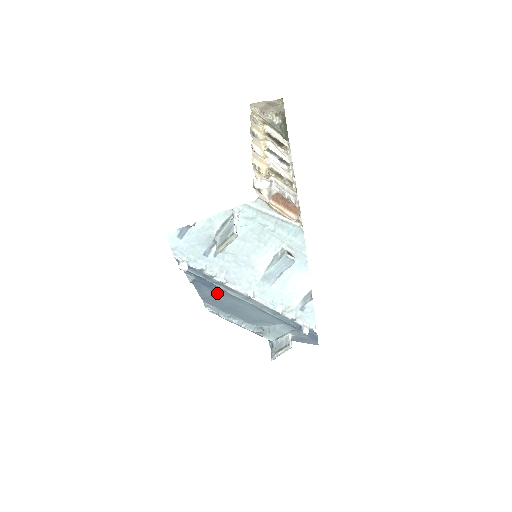
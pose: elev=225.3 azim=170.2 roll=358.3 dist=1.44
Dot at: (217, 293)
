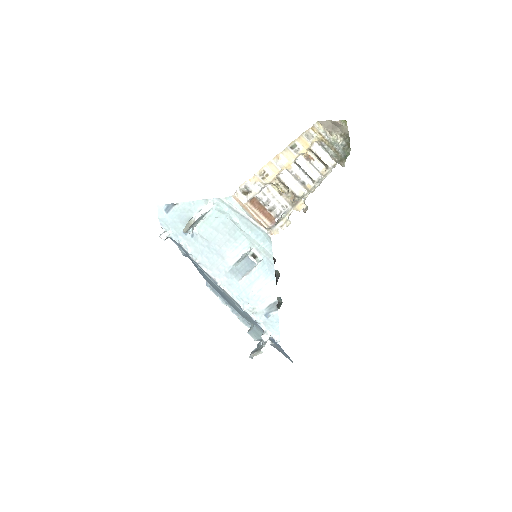
Dot at: occluded
